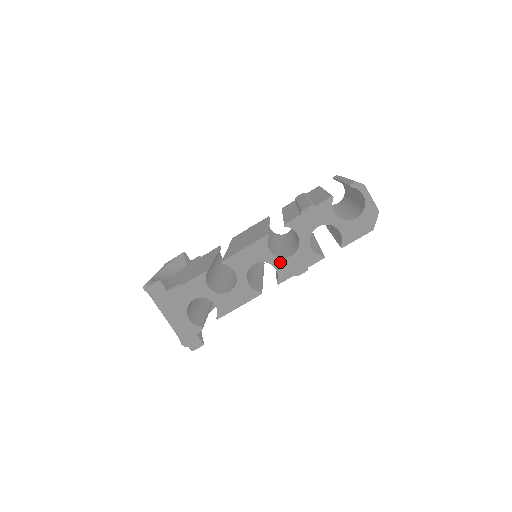
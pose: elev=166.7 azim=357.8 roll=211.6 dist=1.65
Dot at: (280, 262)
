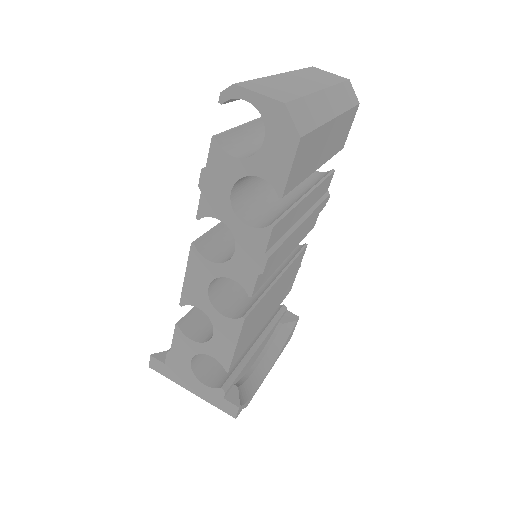
Dot at: (230, 268)
